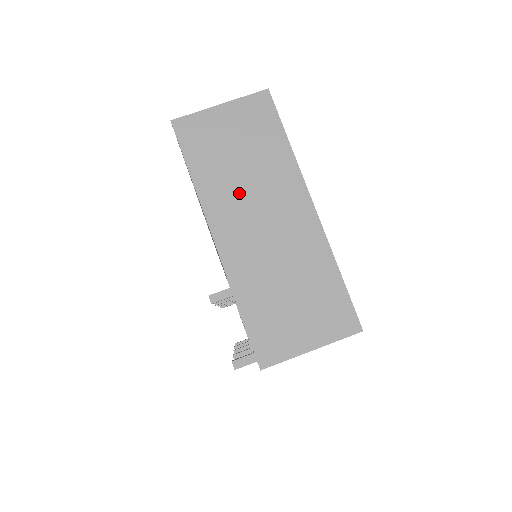
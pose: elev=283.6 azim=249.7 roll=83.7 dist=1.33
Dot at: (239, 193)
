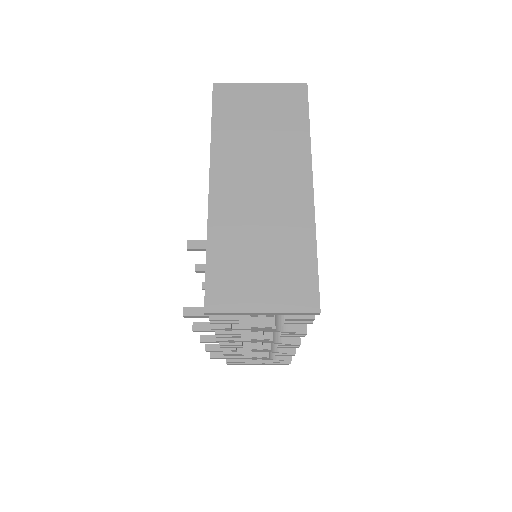
Dot at: (248, 155)
